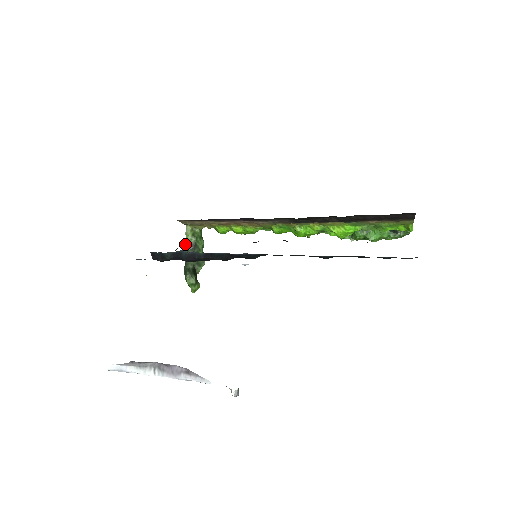
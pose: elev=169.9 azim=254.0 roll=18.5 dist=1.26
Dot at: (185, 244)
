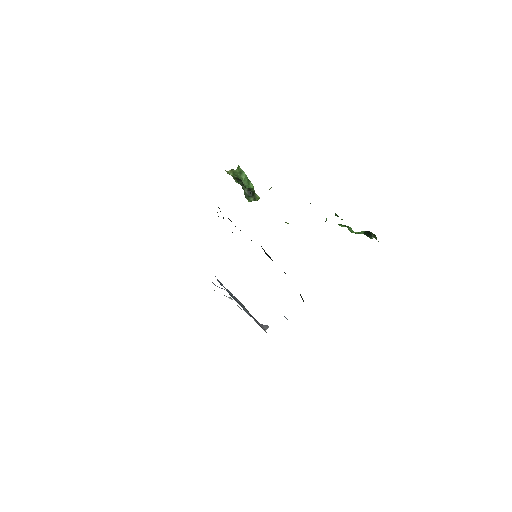
Dot at: (233, 178)
